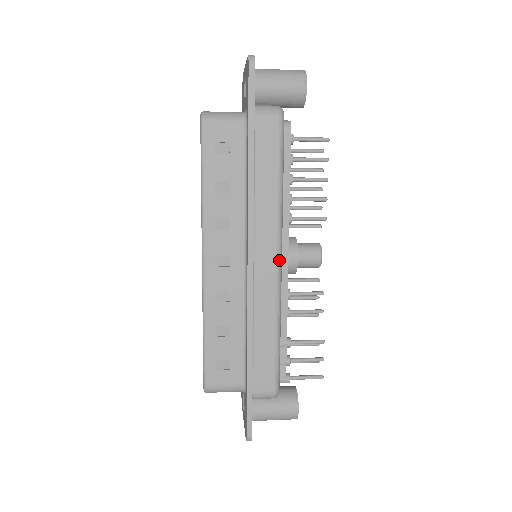
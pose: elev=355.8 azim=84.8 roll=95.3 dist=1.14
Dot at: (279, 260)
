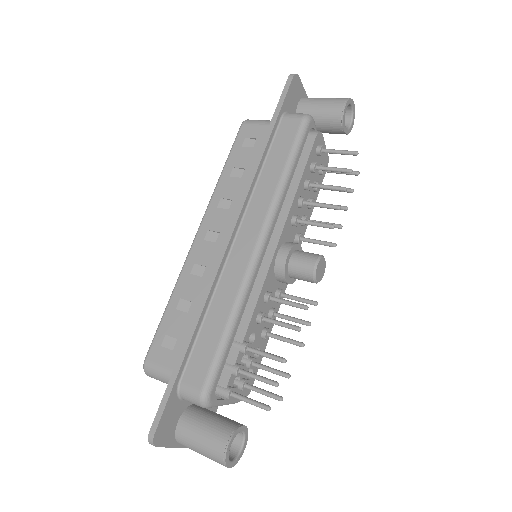
Dot at: (260, 243)
